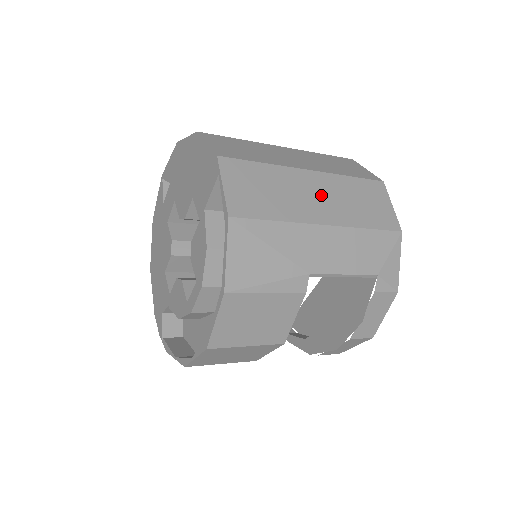
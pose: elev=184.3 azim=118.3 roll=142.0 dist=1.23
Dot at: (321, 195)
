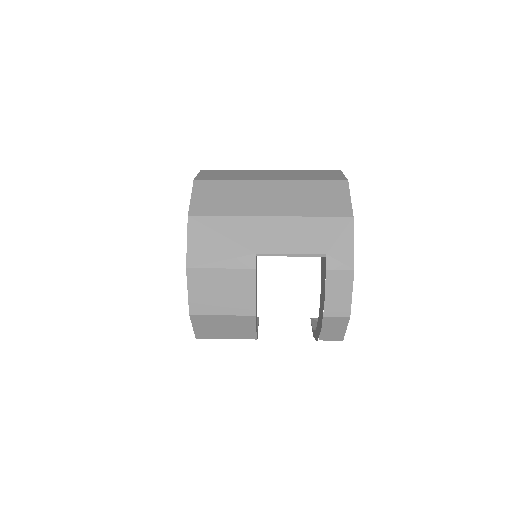
Dot at: (275, 196)
